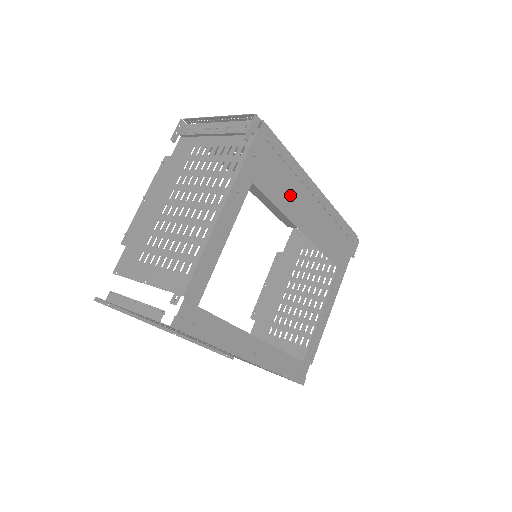
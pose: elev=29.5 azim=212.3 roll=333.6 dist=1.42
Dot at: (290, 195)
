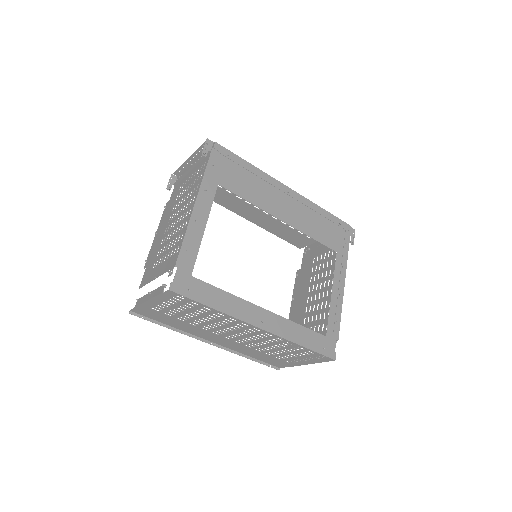
Dot at: (260, 193)
